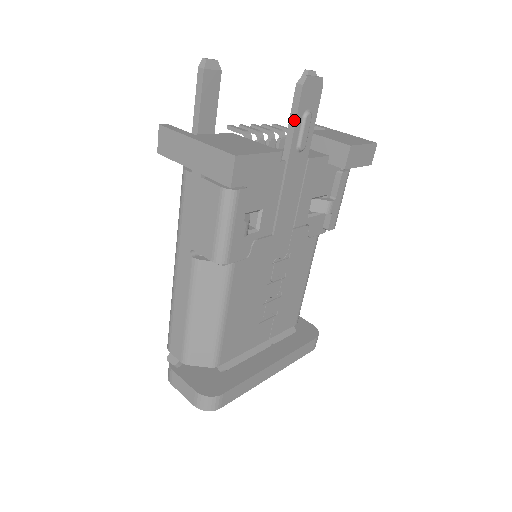
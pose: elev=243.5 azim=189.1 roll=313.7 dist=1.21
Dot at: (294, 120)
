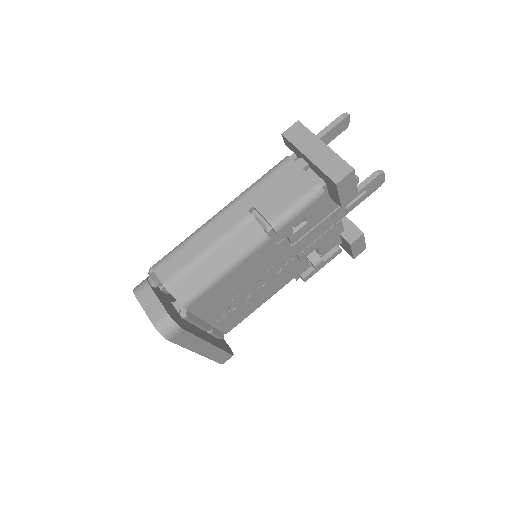
Dot at: (360, 188)
